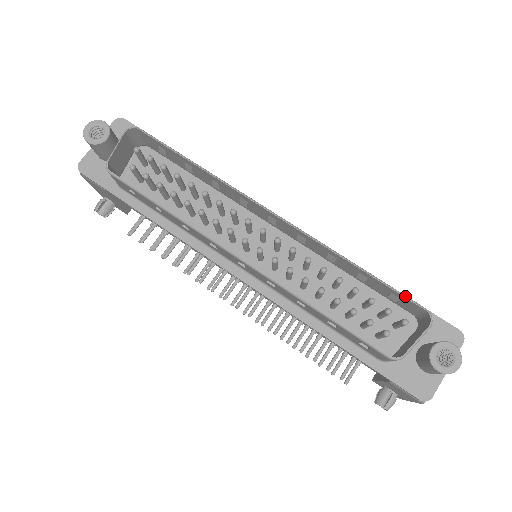
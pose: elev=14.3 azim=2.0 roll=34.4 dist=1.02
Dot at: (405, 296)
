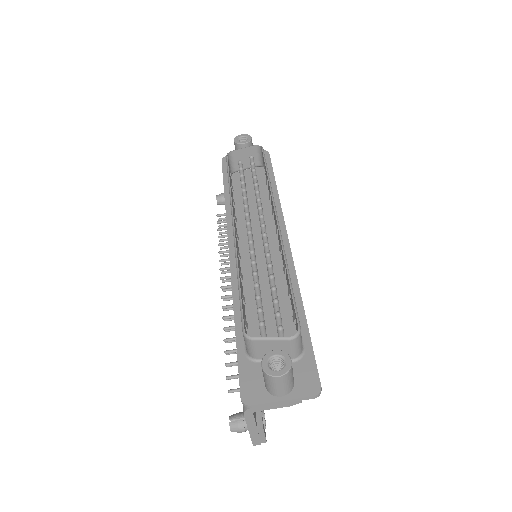
Dot at: (296, 310)
